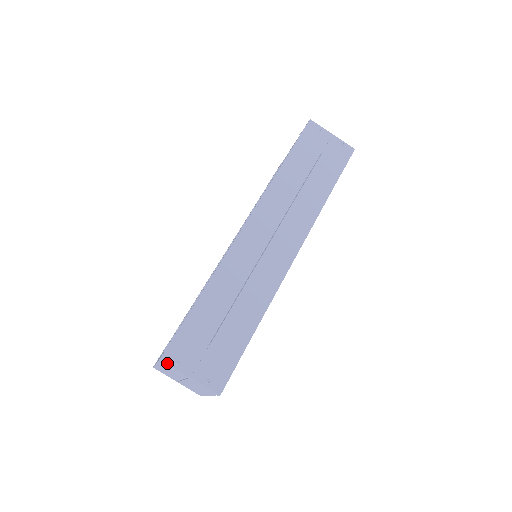
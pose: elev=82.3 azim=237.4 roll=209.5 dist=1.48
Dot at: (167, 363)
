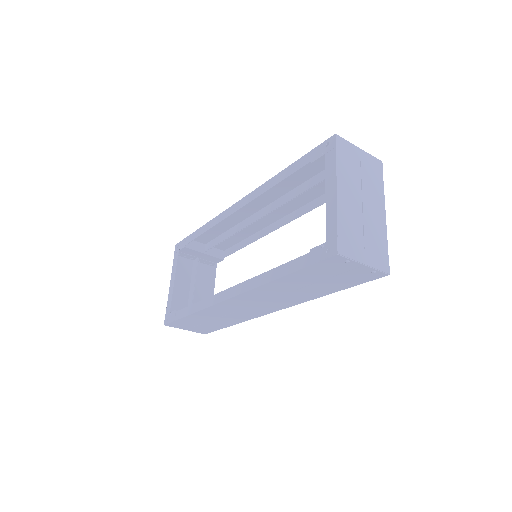
Dot at: (169, 326)
